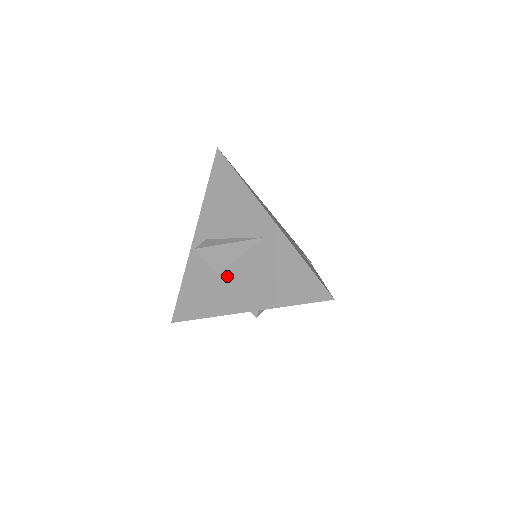
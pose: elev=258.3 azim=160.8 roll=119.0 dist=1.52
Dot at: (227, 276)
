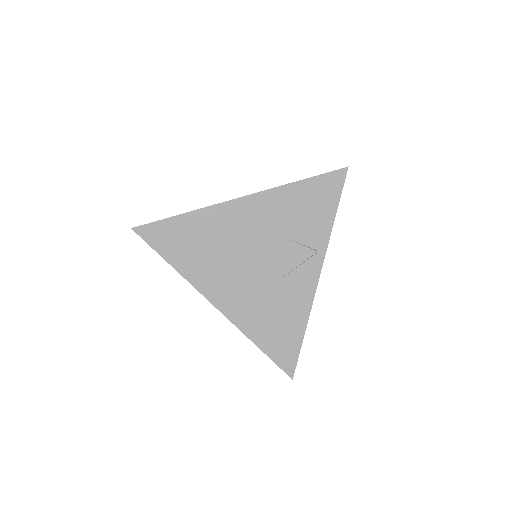
Dot at: occluded
